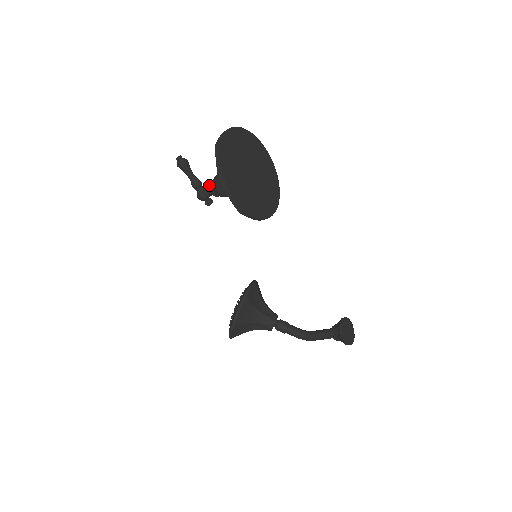
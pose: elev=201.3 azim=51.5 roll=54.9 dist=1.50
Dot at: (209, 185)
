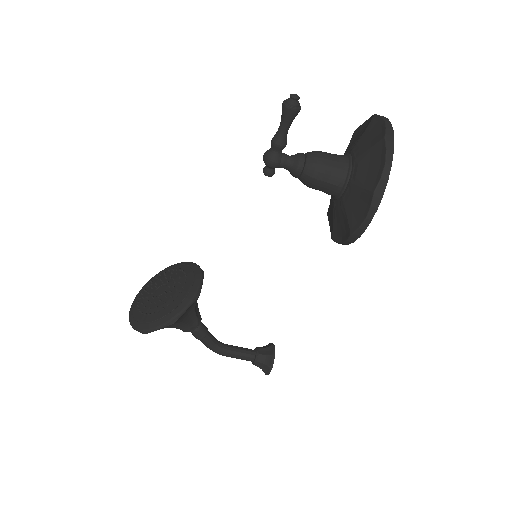
Dot at: (301, 159)
